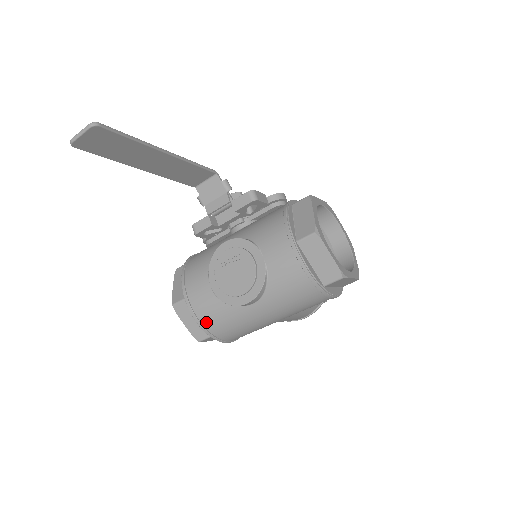
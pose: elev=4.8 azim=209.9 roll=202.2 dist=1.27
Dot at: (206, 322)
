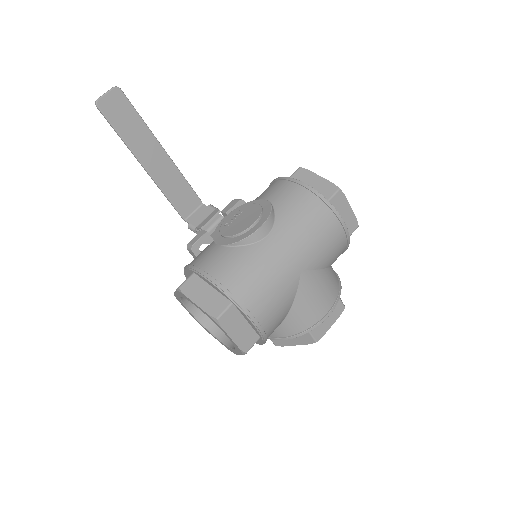
Dot at: (222, 277)
